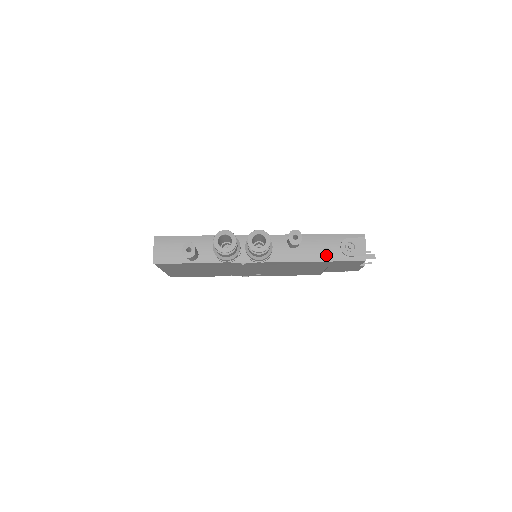
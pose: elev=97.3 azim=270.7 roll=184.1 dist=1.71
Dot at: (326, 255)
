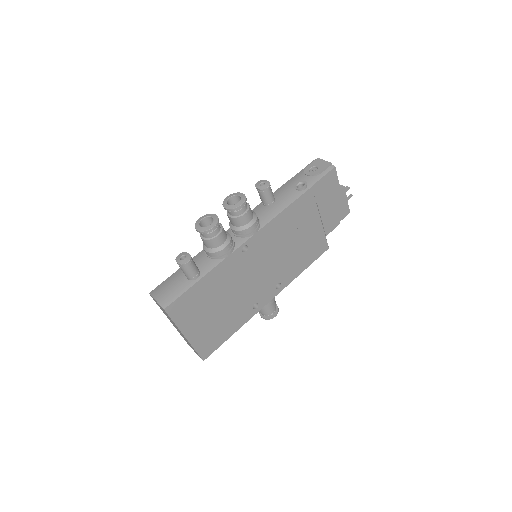
Dot at: occluded
